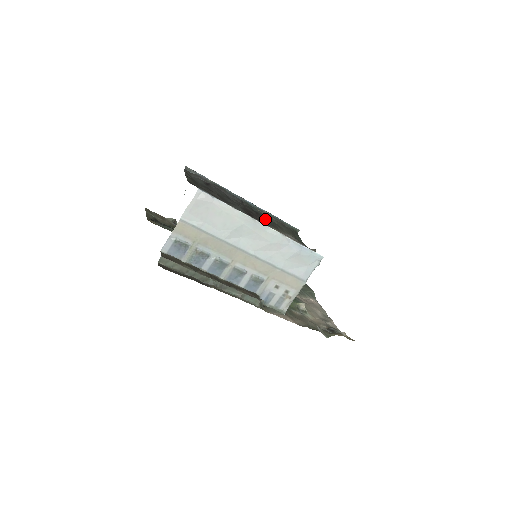
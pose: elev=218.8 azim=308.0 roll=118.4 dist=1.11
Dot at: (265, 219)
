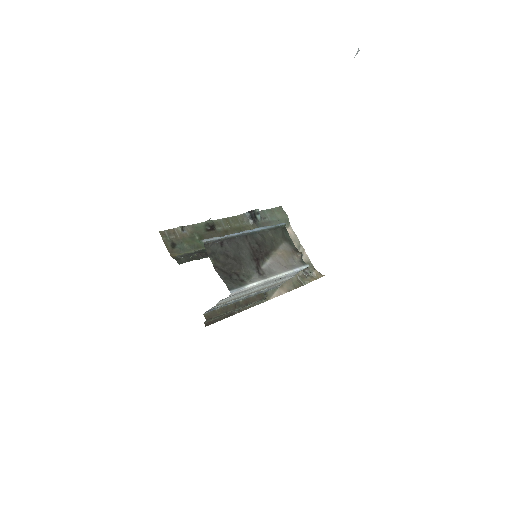
Dot at: (265, 244)
